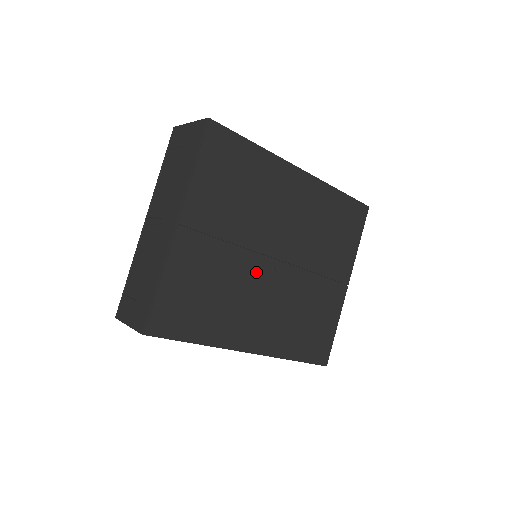
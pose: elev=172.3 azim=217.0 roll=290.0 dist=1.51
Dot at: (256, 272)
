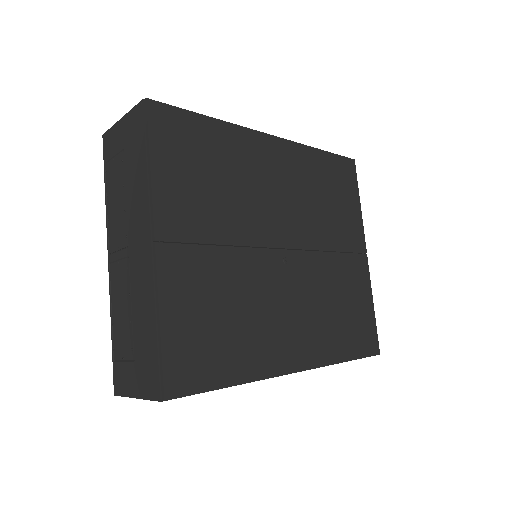
Dot at: (267, 271)
